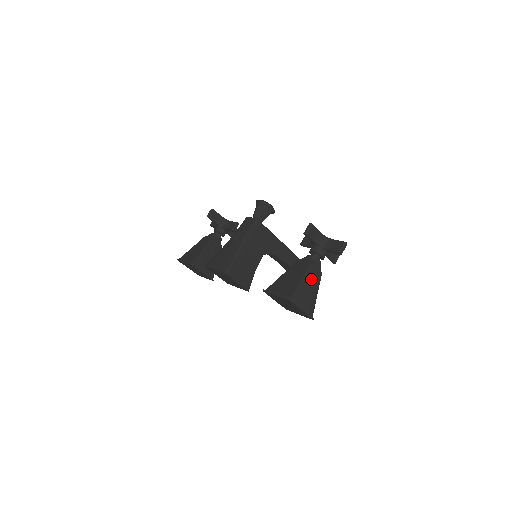
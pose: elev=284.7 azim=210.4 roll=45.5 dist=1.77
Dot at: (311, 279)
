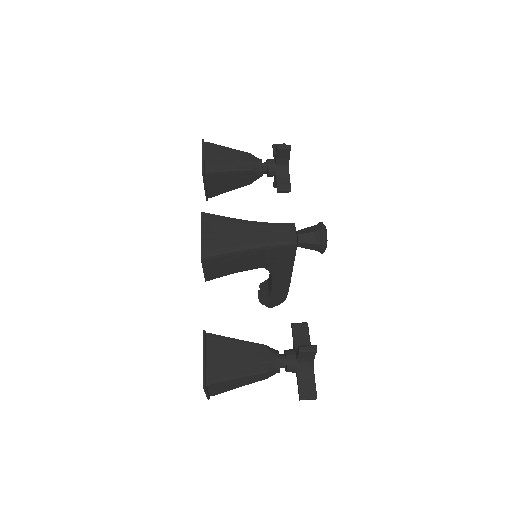
Dot at: (250, 379)
